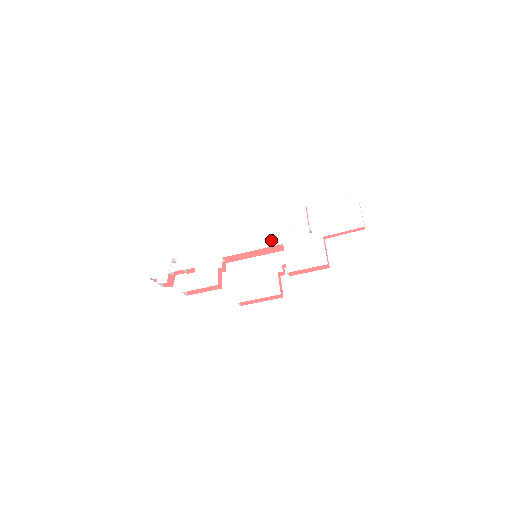
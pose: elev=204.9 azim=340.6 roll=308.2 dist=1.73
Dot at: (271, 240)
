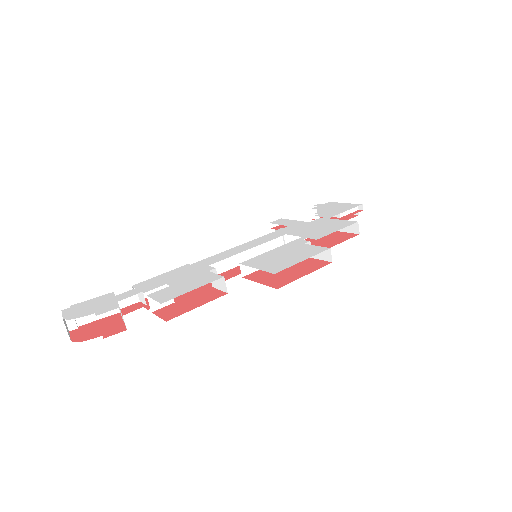
Dot at: (266, 238)
